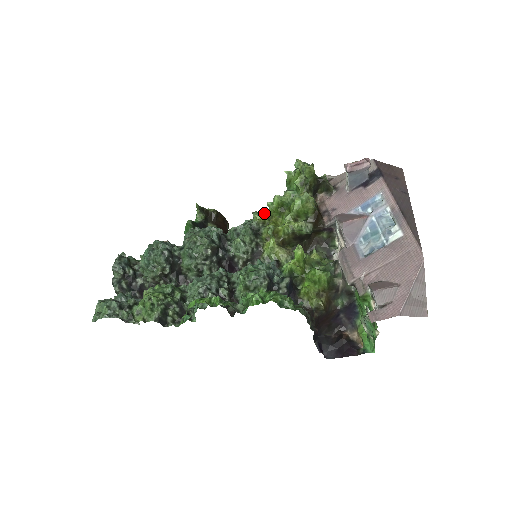
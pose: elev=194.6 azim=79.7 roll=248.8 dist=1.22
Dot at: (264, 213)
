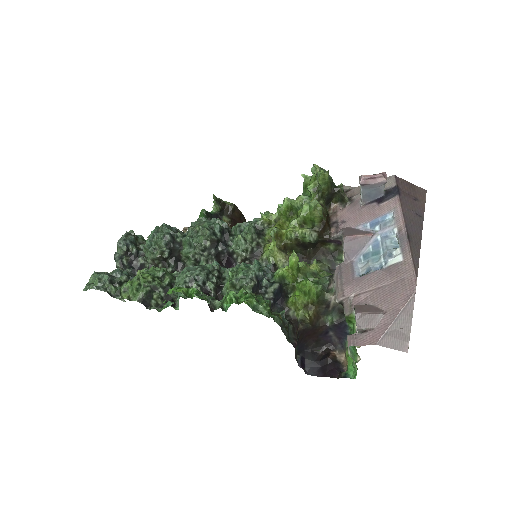
Dot at: (271, 214)
